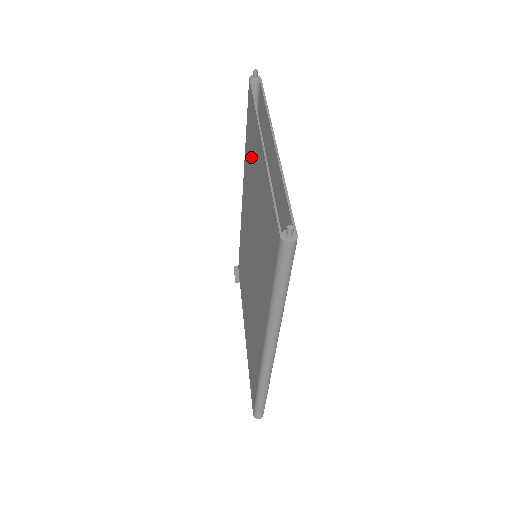
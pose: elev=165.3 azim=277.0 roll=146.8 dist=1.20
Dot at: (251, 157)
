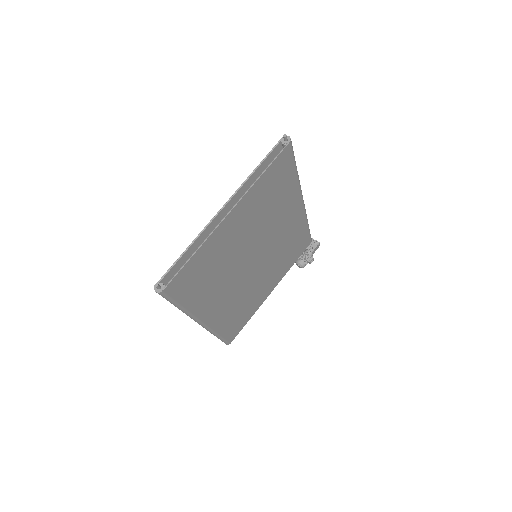
Dot at: occluded
